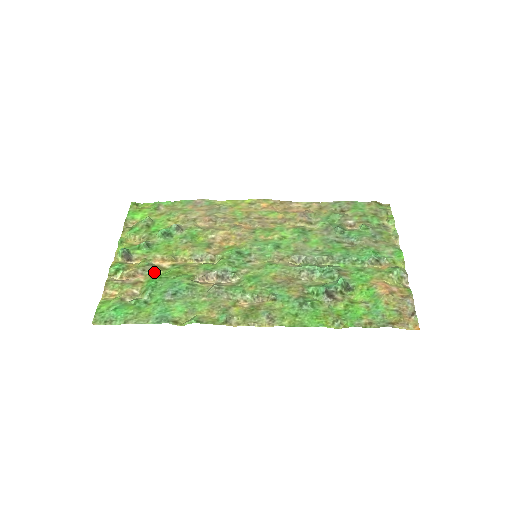
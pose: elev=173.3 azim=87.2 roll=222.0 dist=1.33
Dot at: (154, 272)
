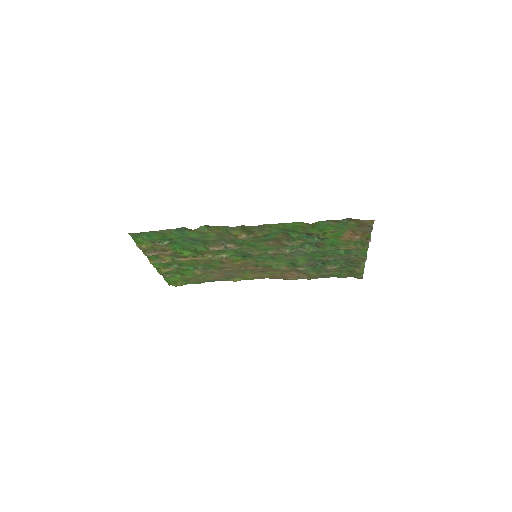
Dot at: (179, 255)
